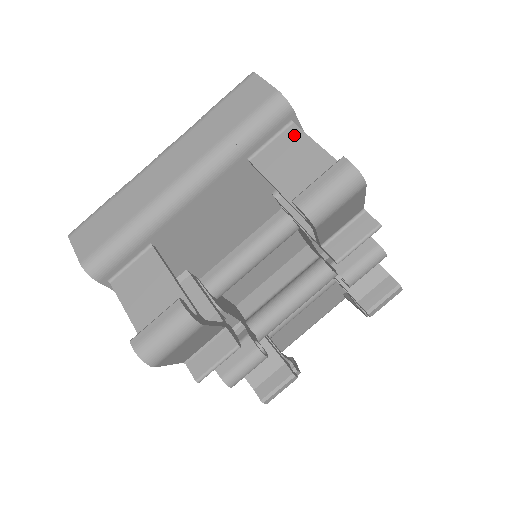
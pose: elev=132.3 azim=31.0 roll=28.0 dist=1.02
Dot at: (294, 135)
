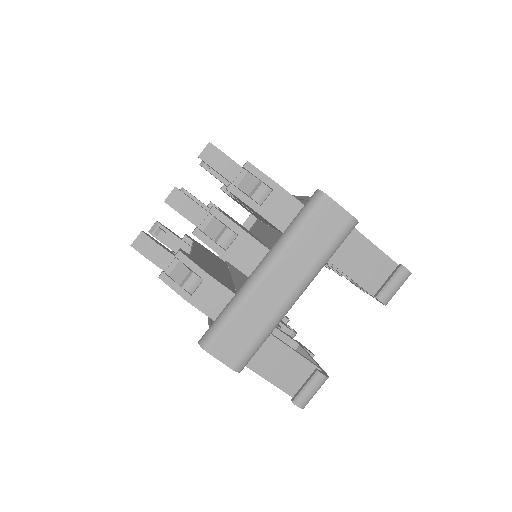
Dot at: (356, 238)
